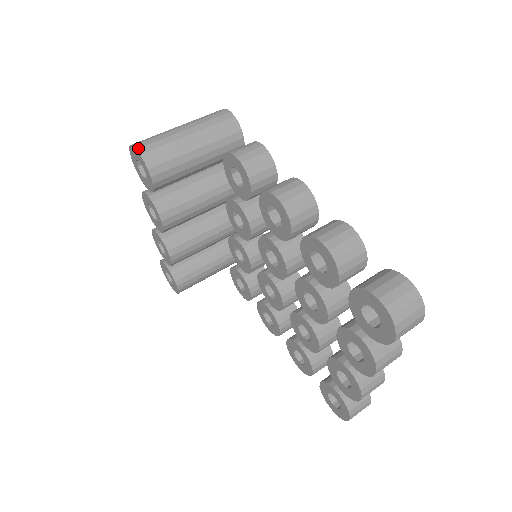
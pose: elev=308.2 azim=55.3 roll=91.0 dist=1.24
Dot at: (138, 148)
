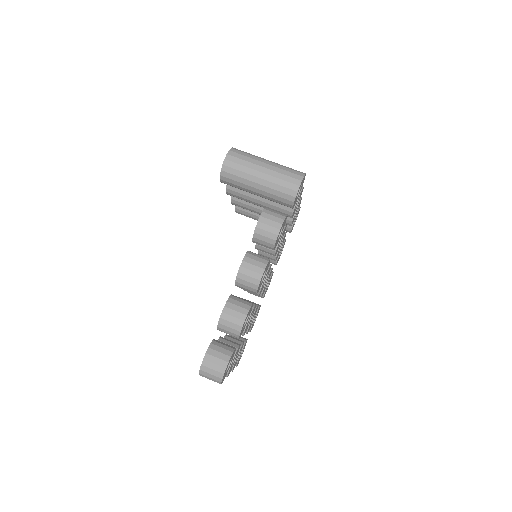
Dot at: (226, 159)
